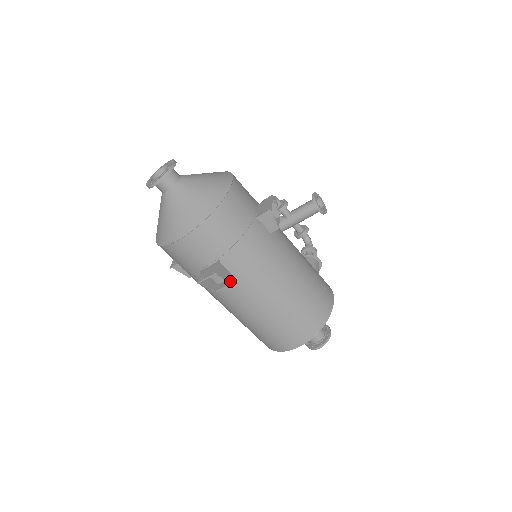
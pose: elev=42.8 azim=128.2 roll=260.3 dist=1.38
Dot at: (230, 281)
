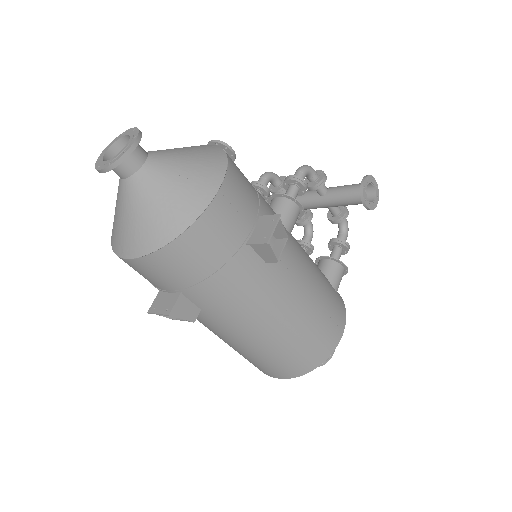
Dot at: (192, 319)
